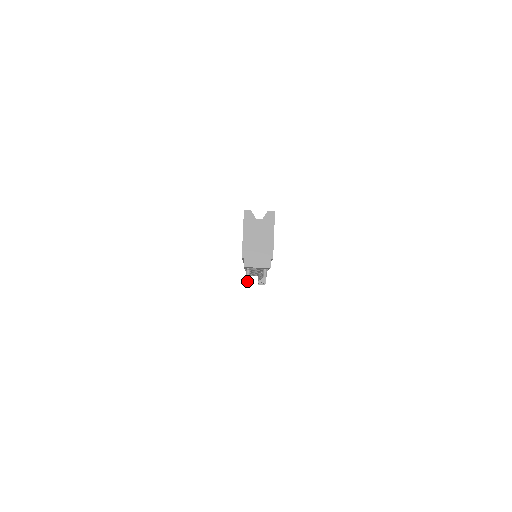
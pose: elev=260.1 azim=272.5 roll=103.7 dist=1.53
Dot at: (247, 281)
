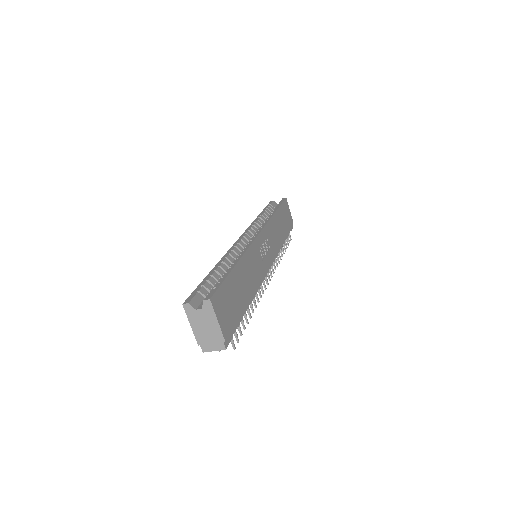
Dot at: occluded
